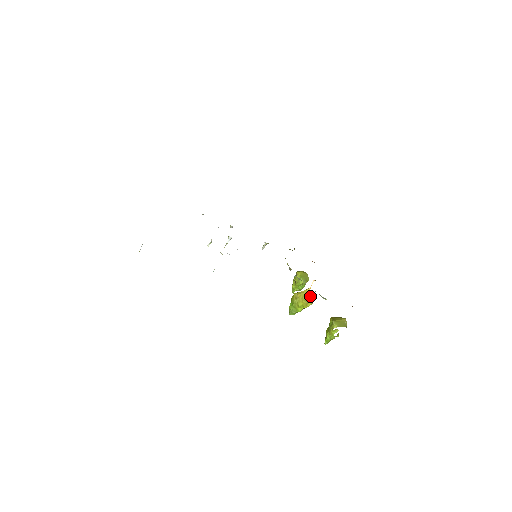
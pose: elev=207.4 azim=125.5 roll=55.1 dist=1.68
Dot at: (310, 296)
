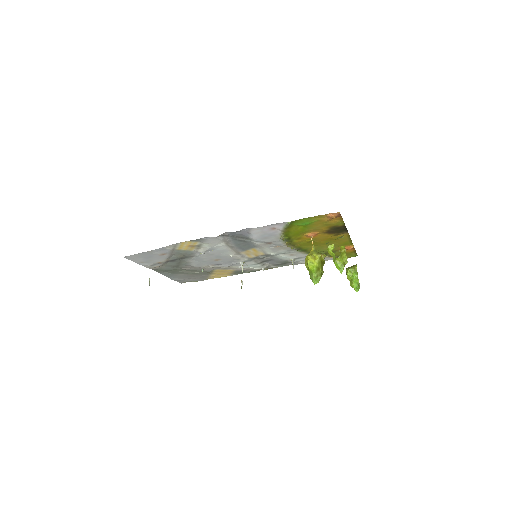
Dot at: (318, 253)
